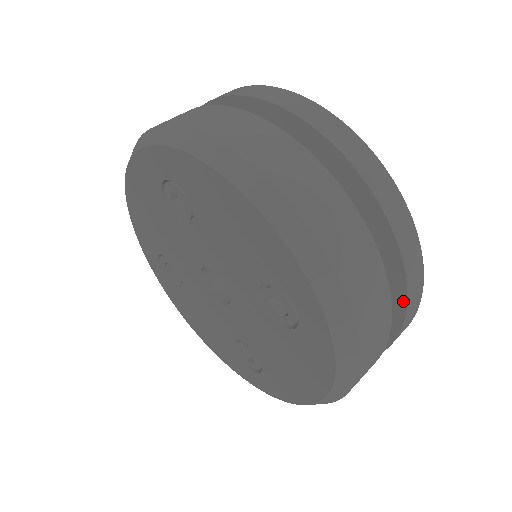
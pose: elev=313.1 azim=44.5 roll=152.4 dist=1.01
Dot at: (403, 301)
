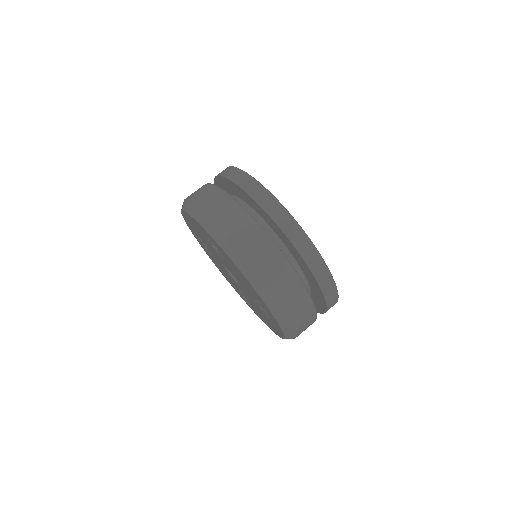
Dot at: (325, 309)
